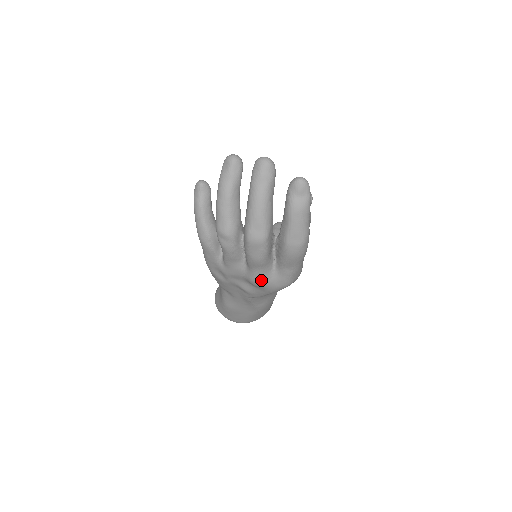
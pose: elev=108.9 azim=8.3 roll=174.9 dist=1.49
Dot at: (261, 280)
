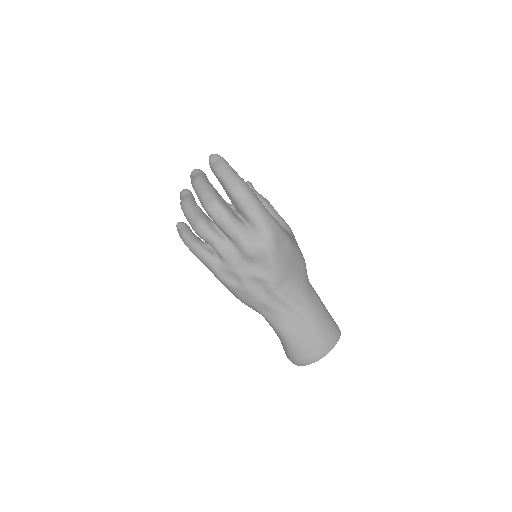
Dot at: (248, 243)
